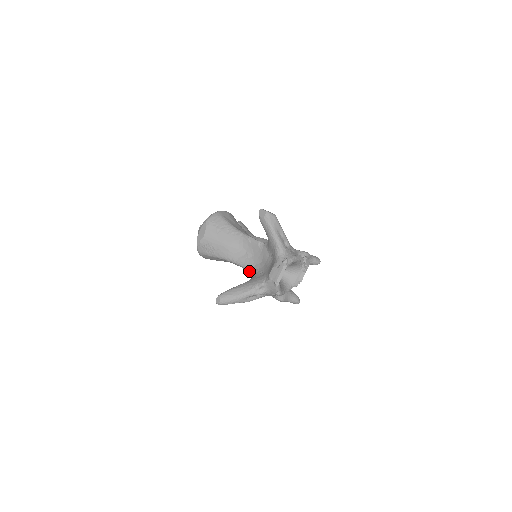
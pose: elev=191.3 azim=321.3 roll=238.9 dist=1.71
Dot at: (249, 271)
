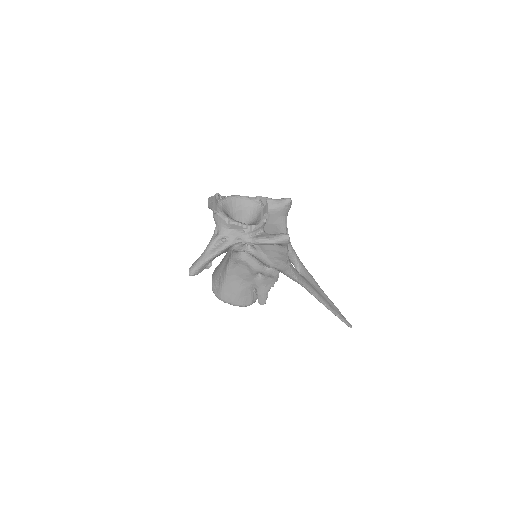
Dot at: (232, 253)
